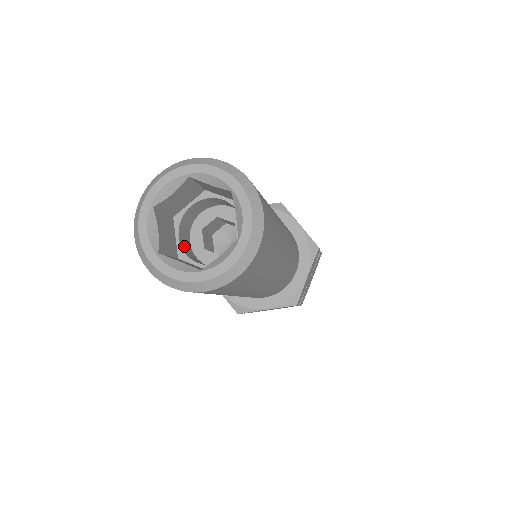
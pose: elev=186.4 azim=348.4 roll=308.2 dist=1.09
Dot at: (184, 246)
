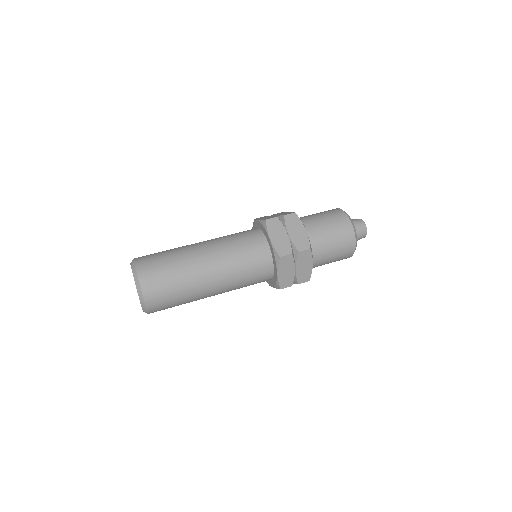
Dot at: occluded
